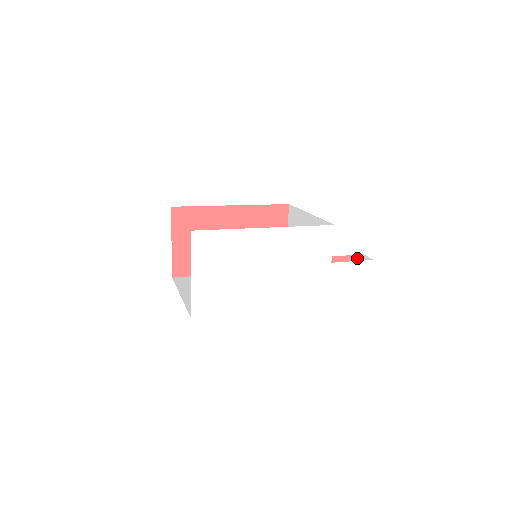
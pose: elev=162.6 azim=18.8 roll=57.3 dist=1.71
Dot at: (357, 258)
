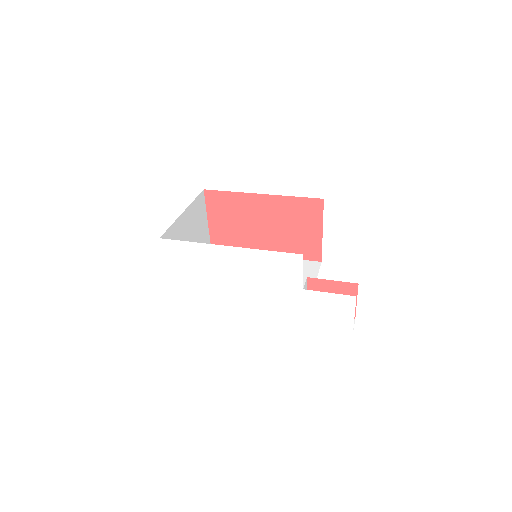
Dot at: (351, 286)
